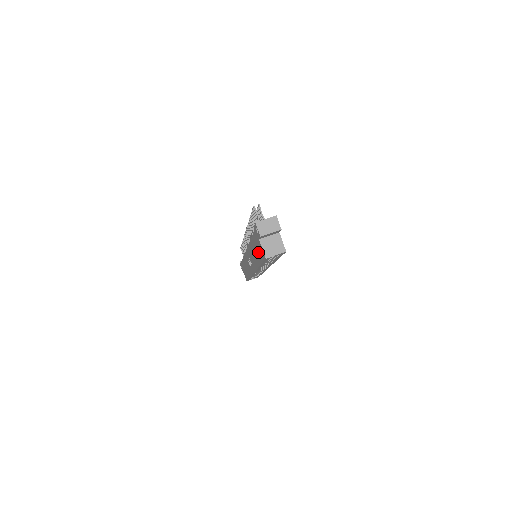
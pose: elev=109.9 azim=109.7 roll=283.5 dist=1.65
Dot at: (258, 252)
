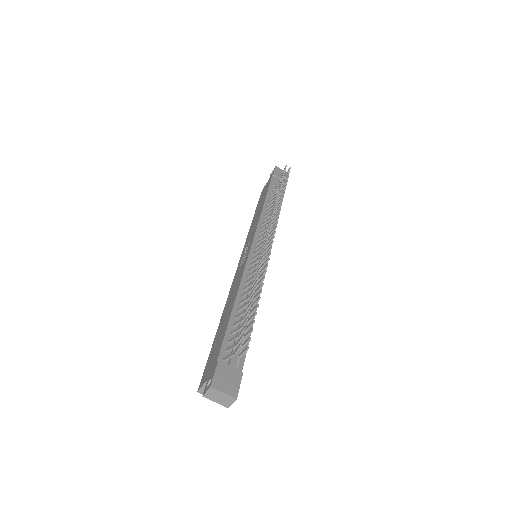
Dot at: (215, 346)
